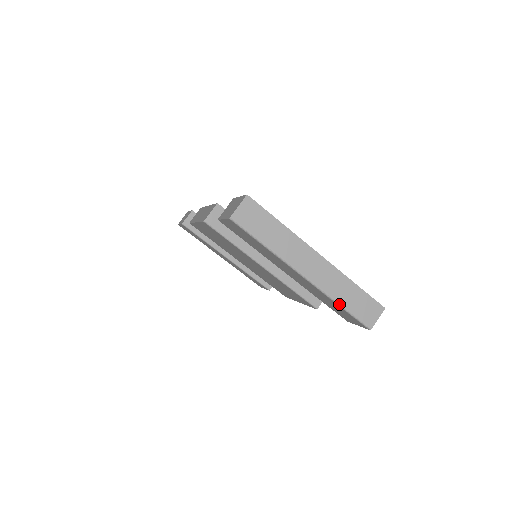
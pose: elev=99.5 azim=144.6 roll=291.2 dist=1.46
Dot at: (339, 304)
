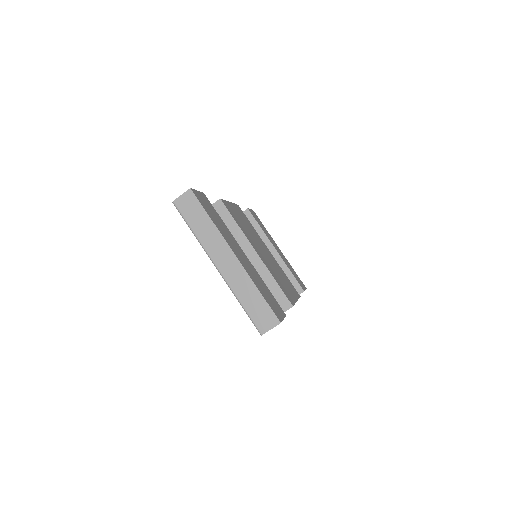
Dot at: (239, 301)
